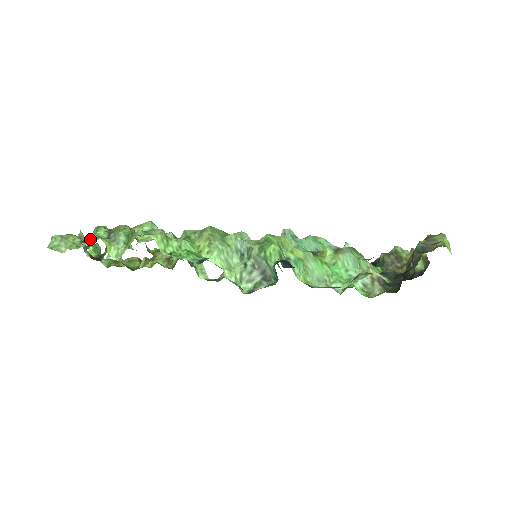
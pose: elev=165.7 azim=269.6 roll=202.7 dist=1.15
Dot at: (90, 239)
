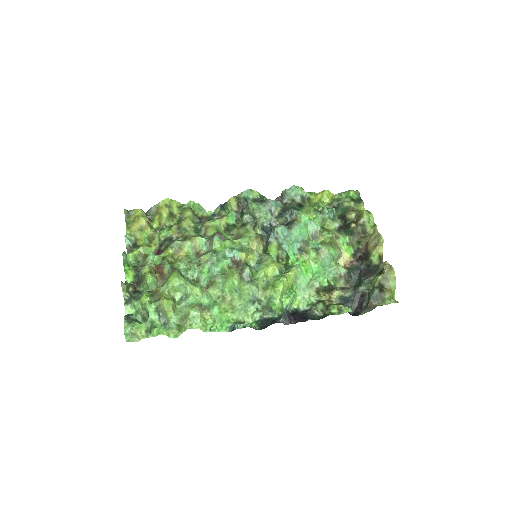
Dot at: (153, 333)
